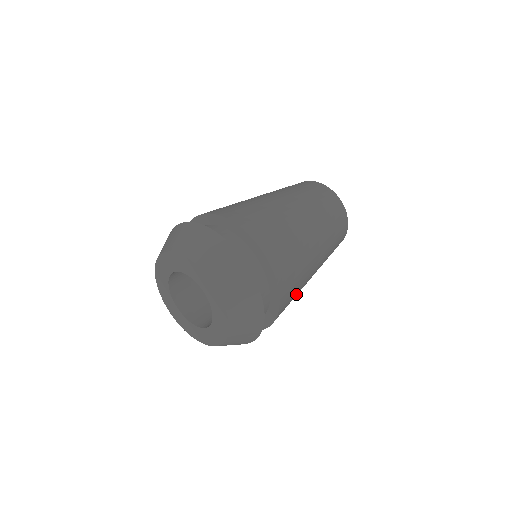
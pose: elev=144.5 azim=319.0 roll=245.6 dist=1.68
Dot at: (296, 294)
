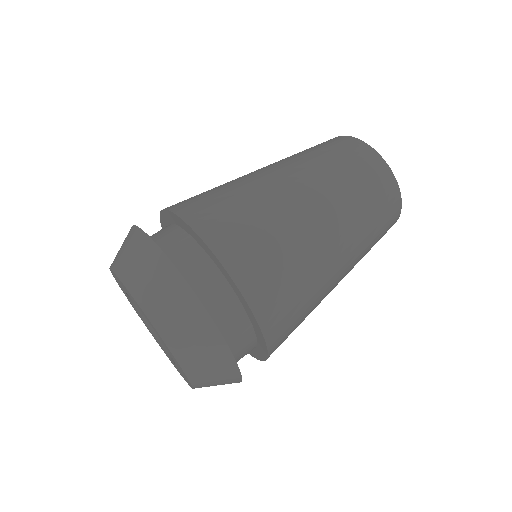
Dot at: (300, 283)
